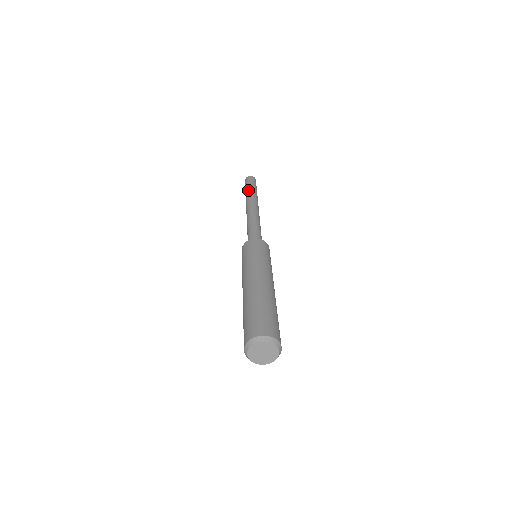
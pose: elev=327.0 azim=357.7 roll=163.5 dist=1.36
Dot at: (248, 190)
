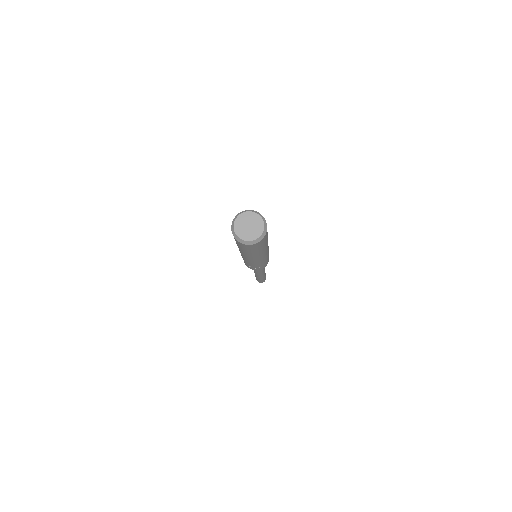
Dot at: occluded
